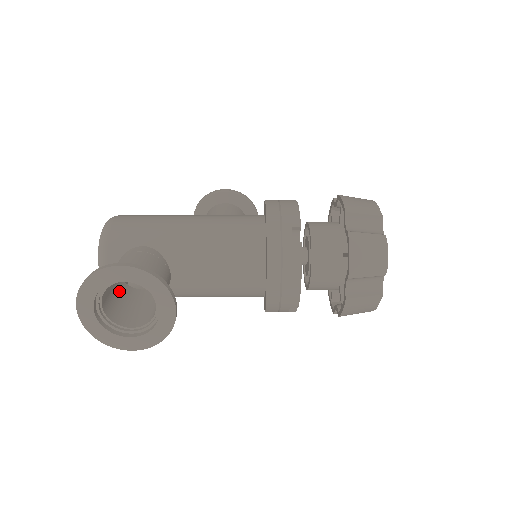
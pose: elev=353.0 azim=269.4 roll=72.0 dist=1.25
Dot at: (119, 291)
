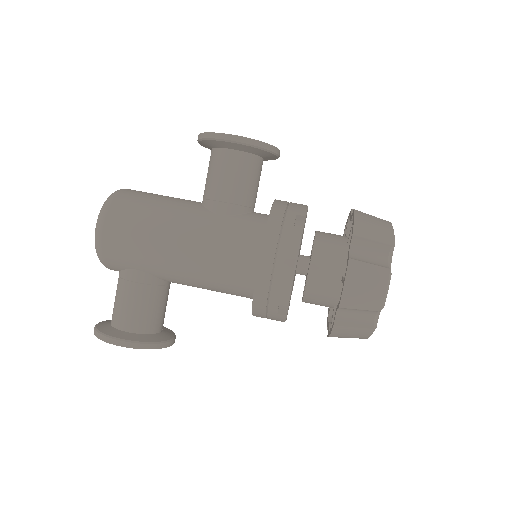
Dot at: occluded
